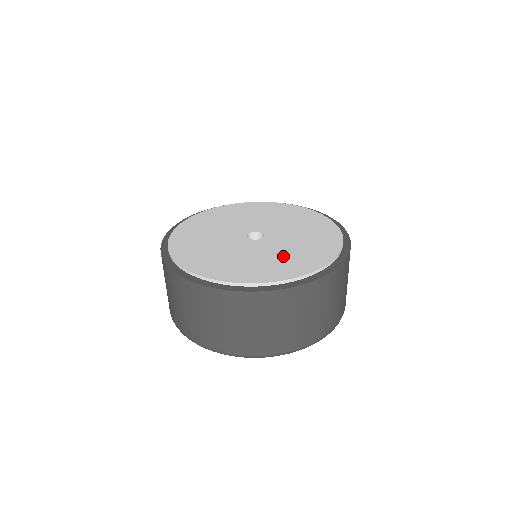
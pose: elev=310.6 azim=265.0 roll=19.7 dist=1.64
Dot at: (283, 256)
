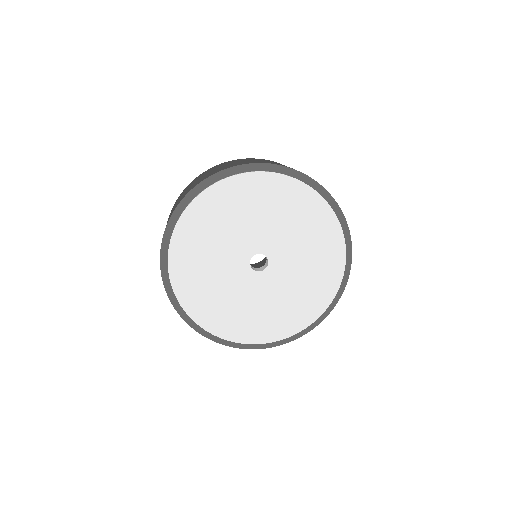
Dot at: (296, 294)
